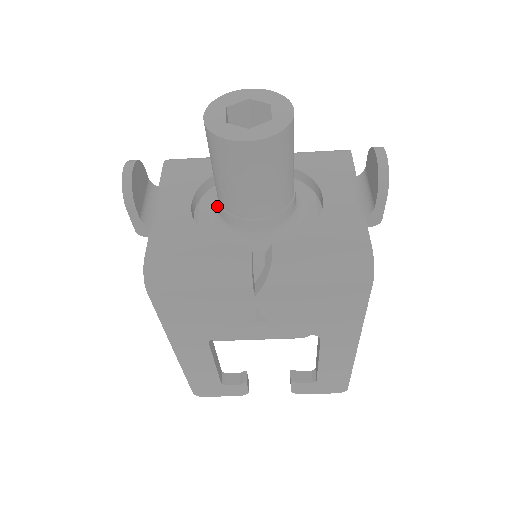
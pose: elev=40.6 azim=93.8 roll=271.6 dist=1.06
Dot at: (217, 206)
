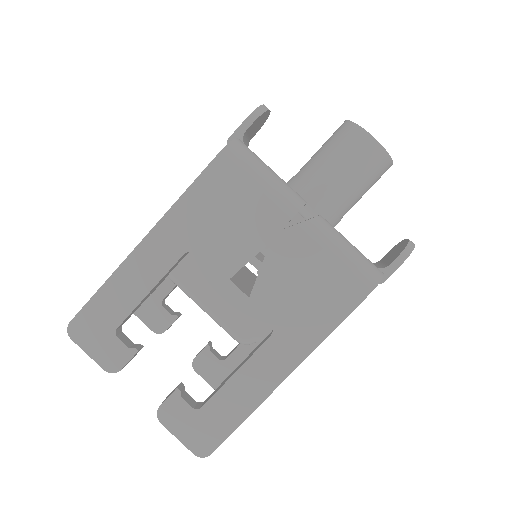
Dot at: occluded
